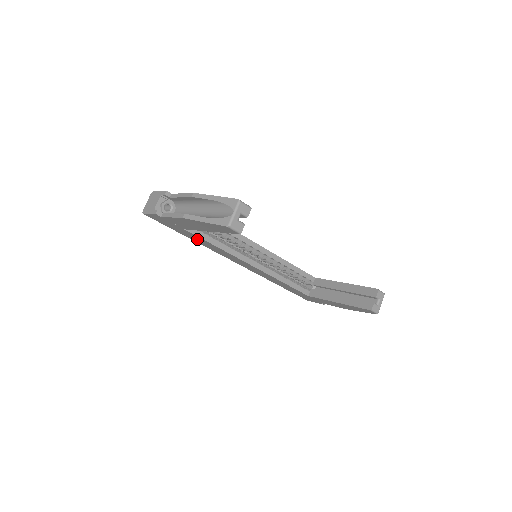
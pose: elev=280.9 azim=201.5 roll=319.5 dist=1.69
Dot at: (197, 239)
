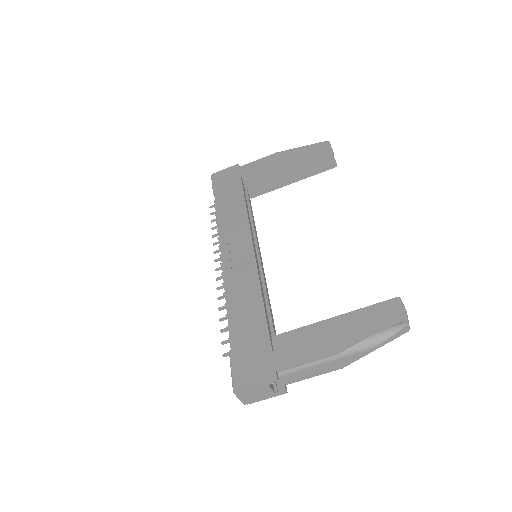
Dot at: occluded
